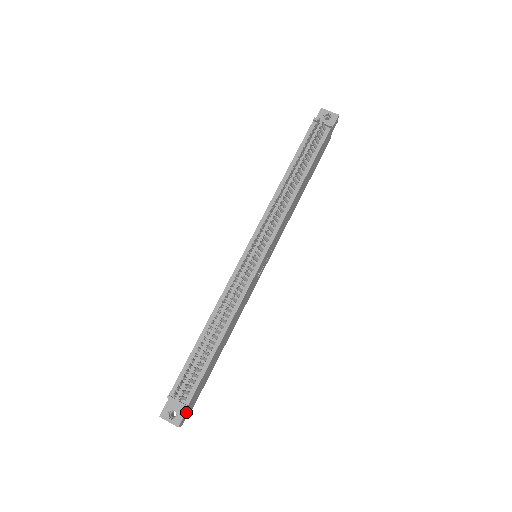
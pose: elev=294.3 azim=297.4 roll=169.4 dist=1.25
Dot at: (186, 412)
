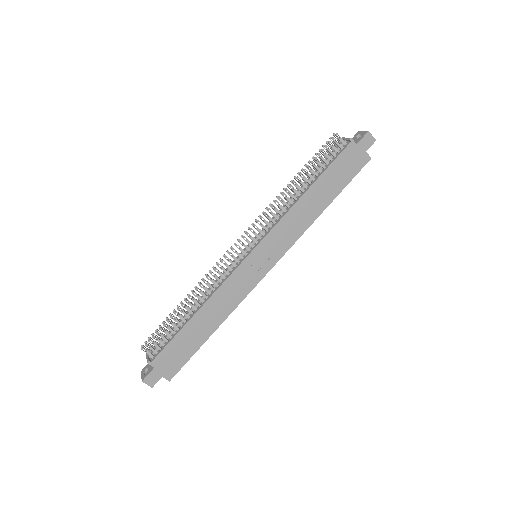
Dot at: (153, 372)
